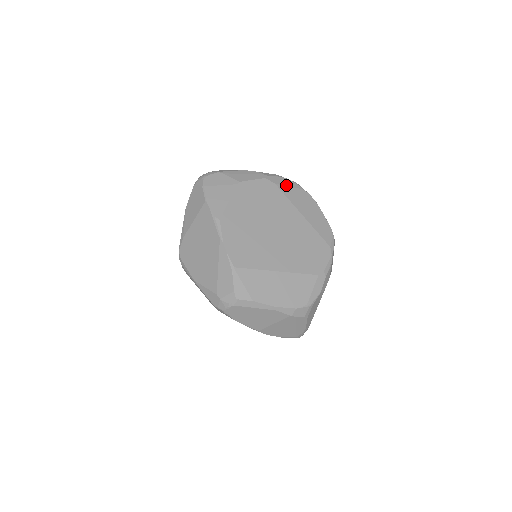
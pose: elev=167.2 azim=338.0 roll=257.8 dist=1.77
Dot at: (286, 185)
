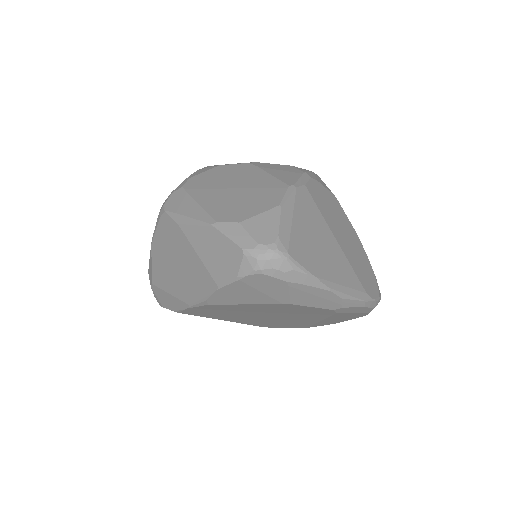
Dot at: (351, 313)
